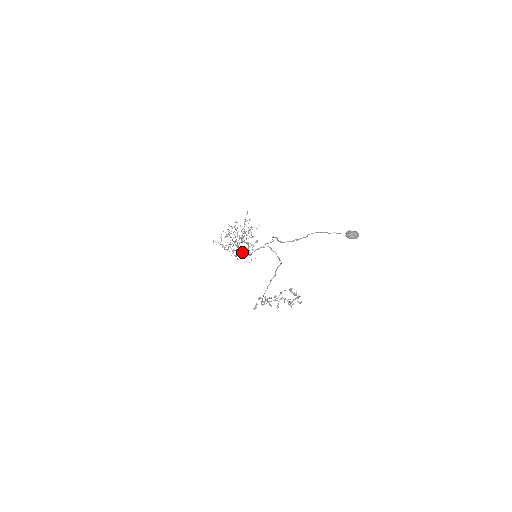
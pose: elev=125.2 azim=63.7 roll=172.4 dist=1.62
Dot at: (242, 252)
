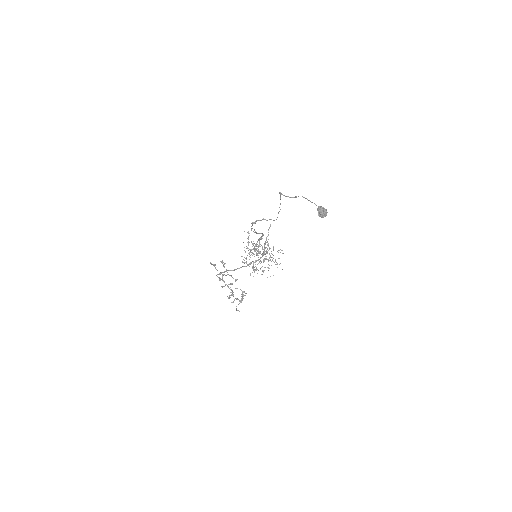
Dot at: occluded
